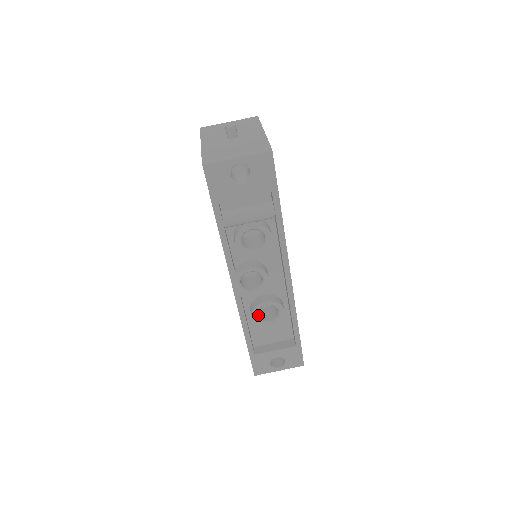
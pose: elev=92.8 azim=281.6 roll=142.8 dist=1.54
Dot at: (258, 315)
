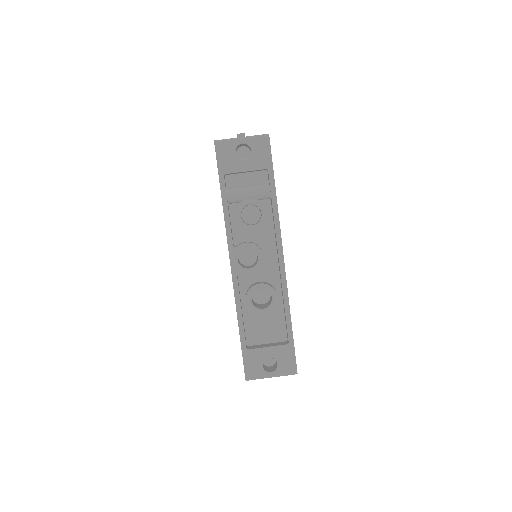
Dot at: occluded
